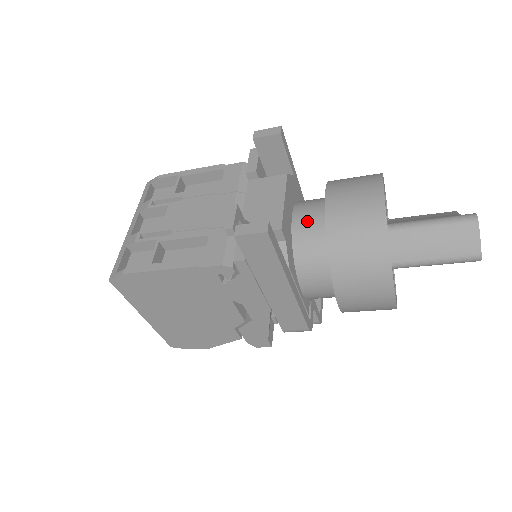
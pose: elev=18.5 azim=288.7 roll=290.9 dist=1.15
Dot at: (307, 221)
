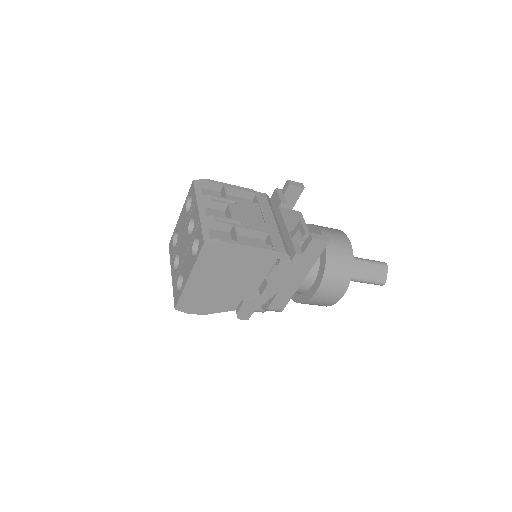
Dot at: occluded
